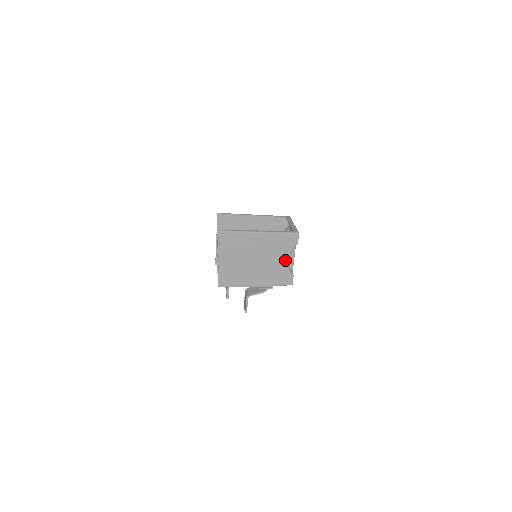
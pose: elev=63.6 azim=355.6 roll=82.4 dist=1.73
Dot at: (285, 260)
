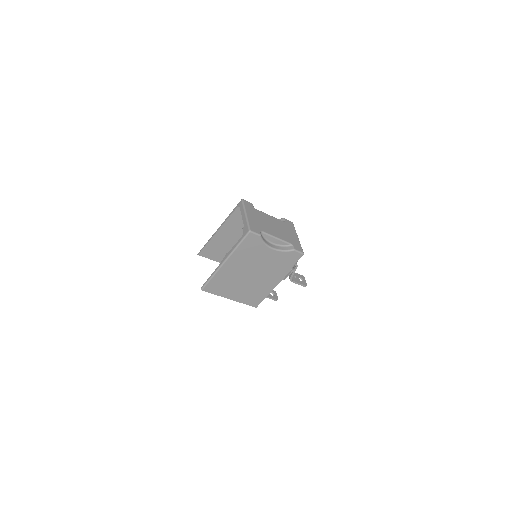
Dot at: (271, 252)
